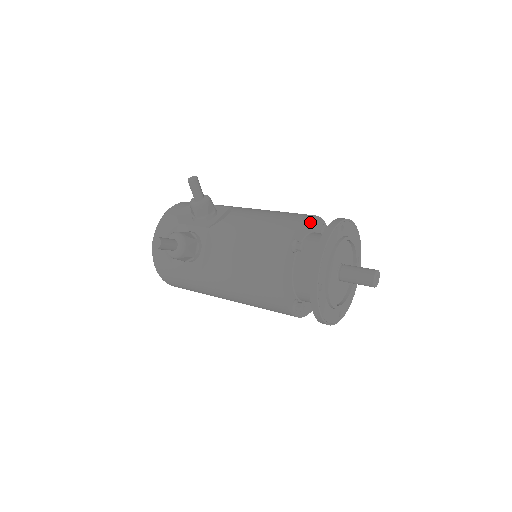
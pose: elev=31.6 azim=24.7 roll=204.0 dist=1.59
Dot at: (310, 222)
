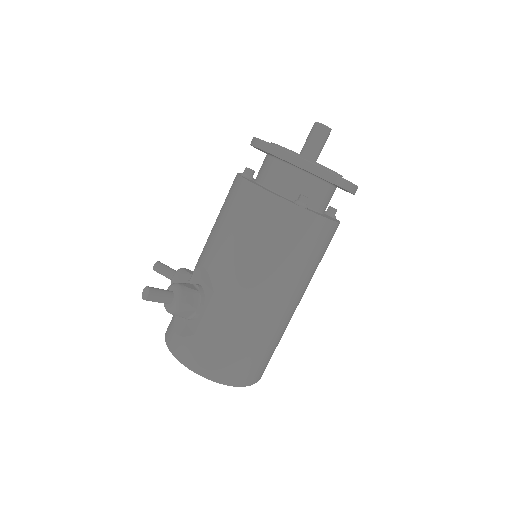
Dot at: occluded
